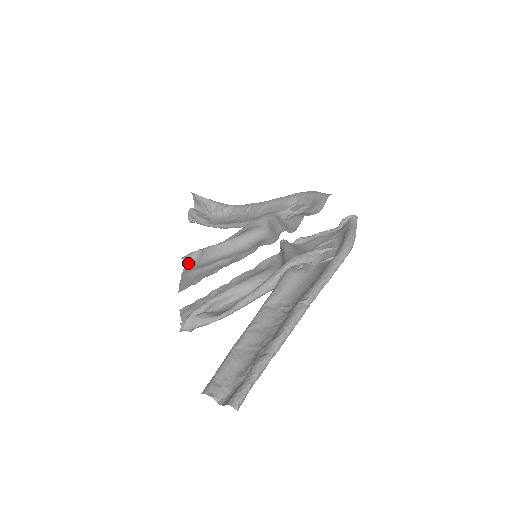
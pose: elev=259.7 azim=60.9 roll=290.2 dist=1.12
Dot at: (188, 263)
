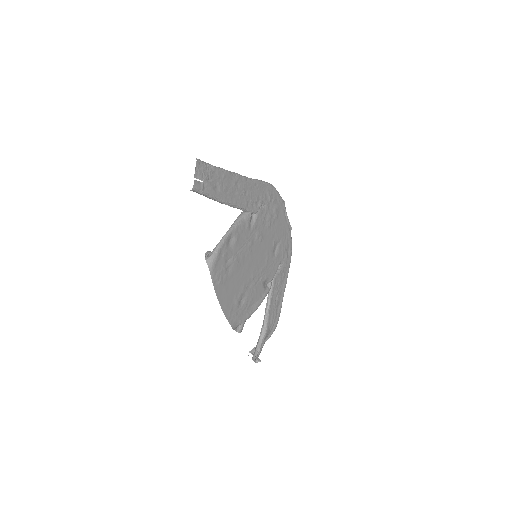
Dot at: (242, 329)
